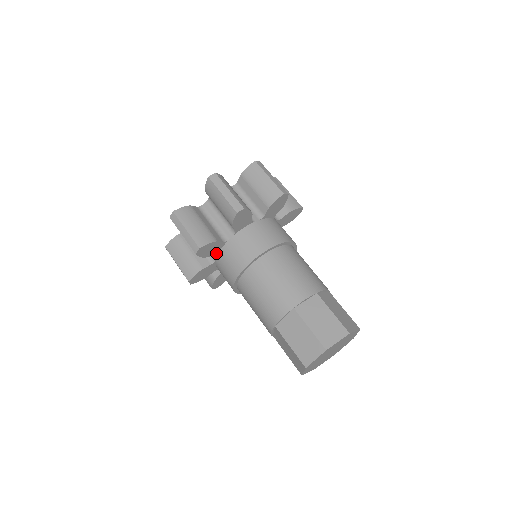
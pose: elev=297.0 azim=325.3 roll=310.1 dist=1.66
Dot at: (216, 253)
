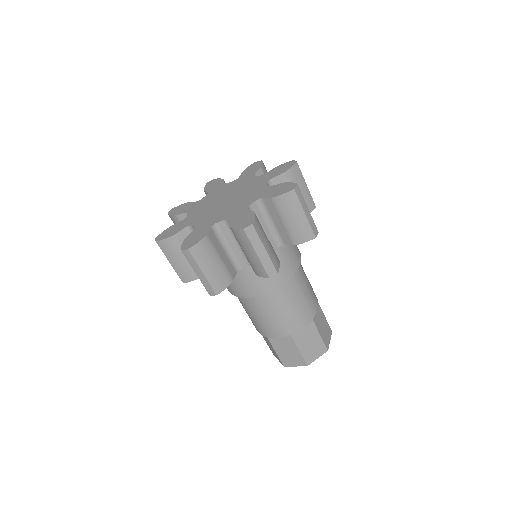
Dot at: occluded
